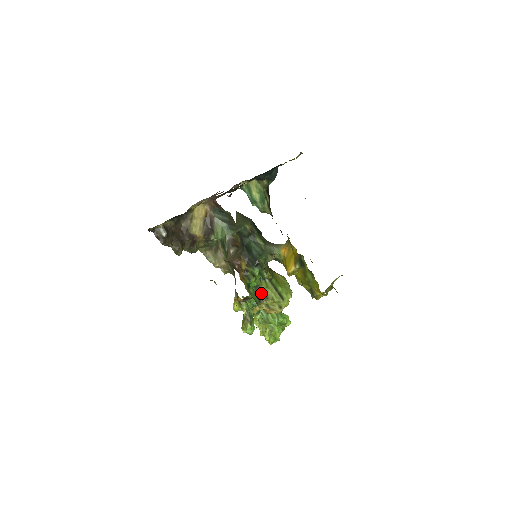
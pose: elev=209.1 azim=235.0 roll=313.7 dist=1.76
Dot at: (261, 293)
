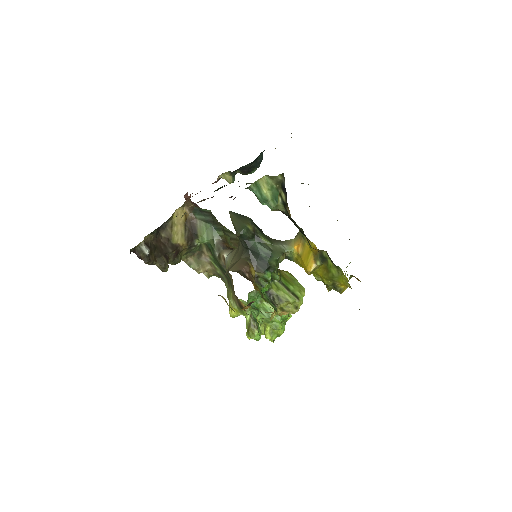
Dot at: (273, 297)
